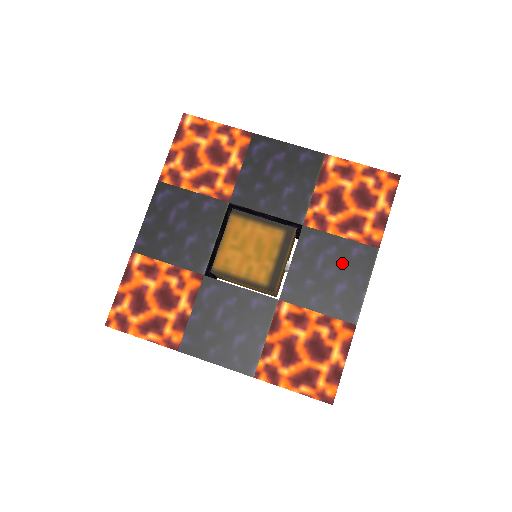
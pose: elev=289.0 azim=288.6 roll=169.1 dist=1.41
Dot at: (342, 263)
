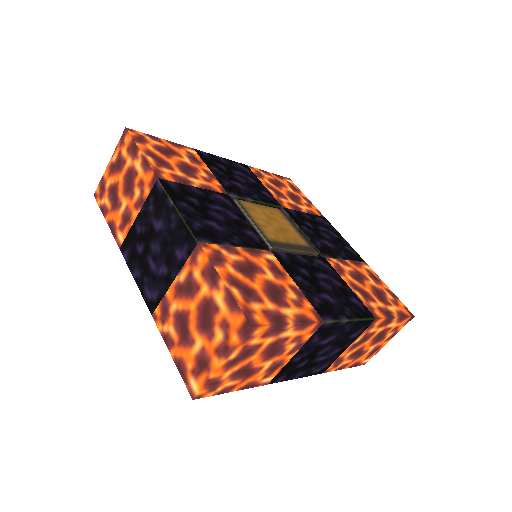
Dot at: (340, 293)
